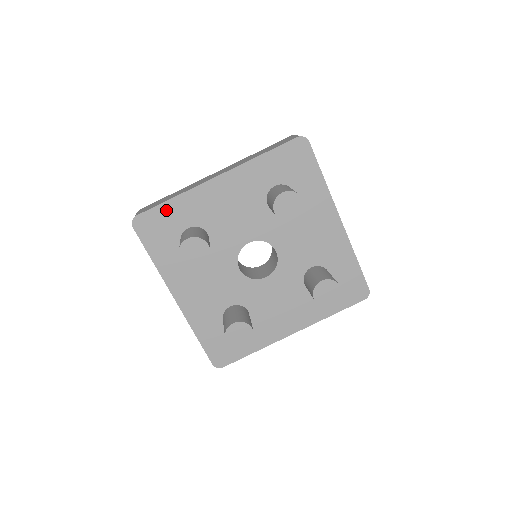
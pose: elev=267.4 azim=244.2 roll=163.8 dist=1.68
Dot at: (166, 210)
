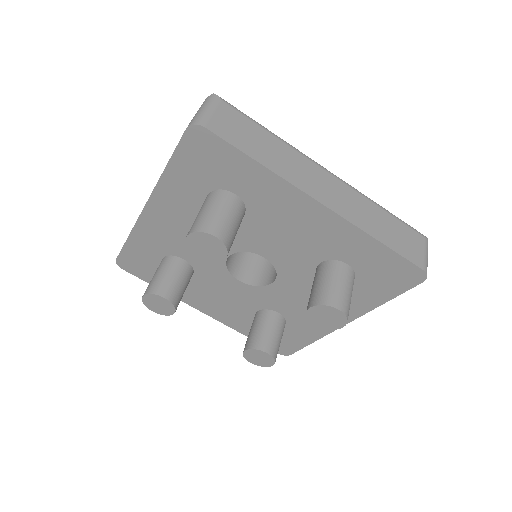
Dot at: (132, 249)
